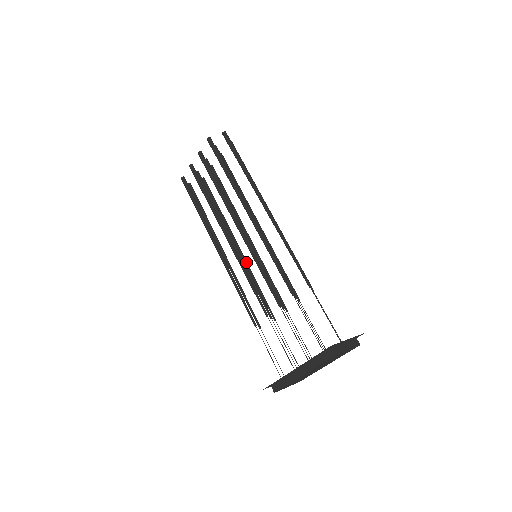
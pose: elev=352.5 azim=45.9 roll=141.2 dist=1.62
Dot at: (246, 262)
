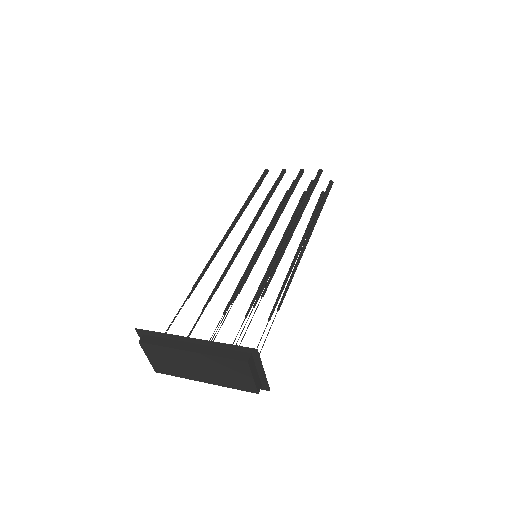
Dot at: occluded
